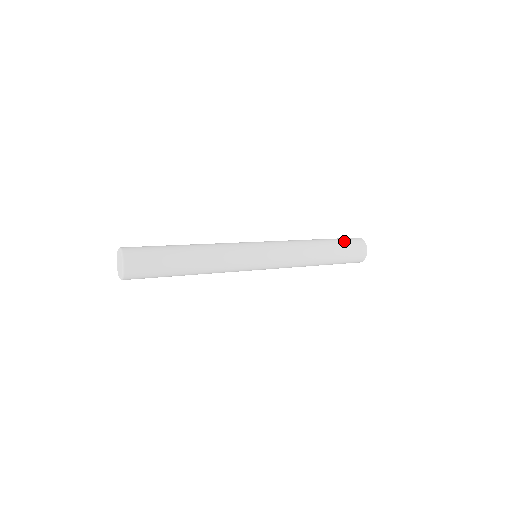
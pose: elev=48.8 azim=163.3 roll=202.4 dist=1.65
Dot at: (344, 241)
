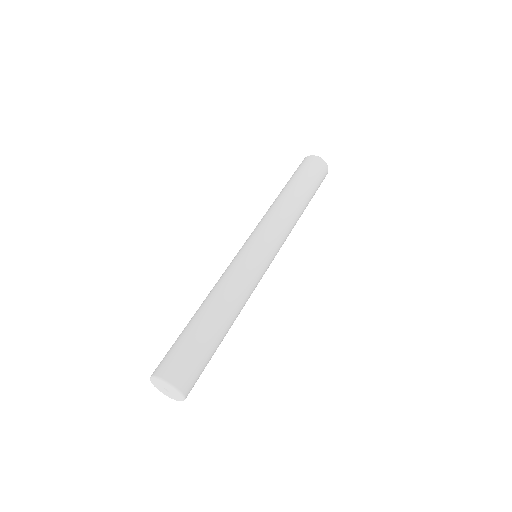
Dot at: (302, 171)
